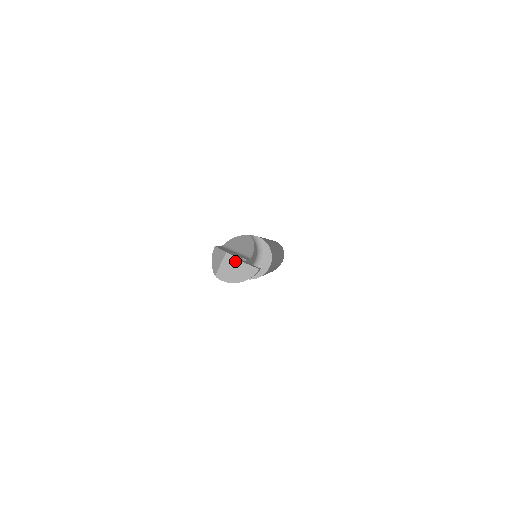
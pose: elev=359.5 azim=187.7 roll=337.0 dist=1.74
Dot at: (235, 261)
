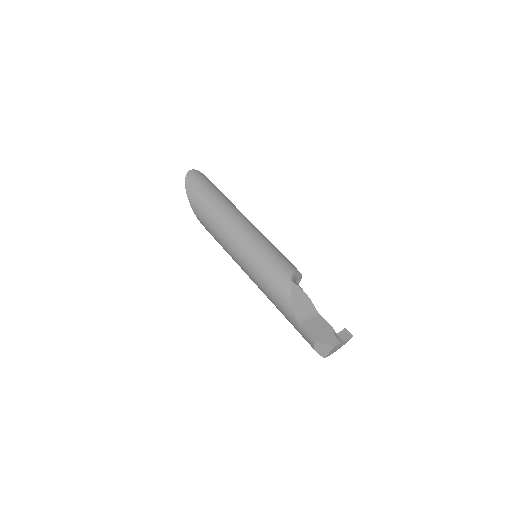
Dot at: (339, 345)
